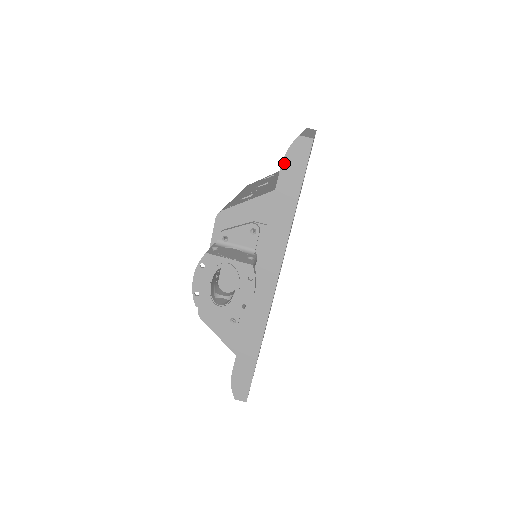
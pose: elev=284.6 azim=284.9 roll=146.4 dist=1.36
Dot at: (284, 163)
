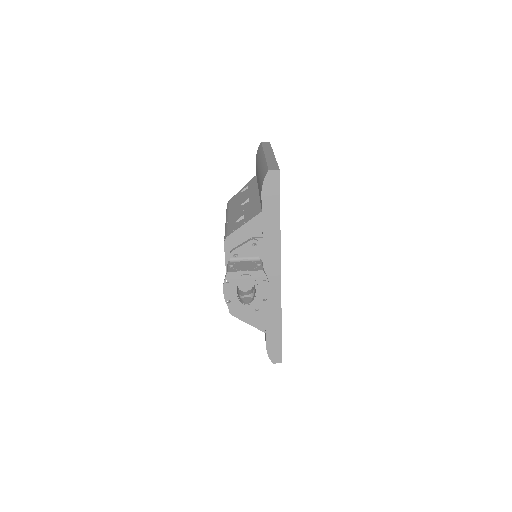
Dot at: (263, 192)
